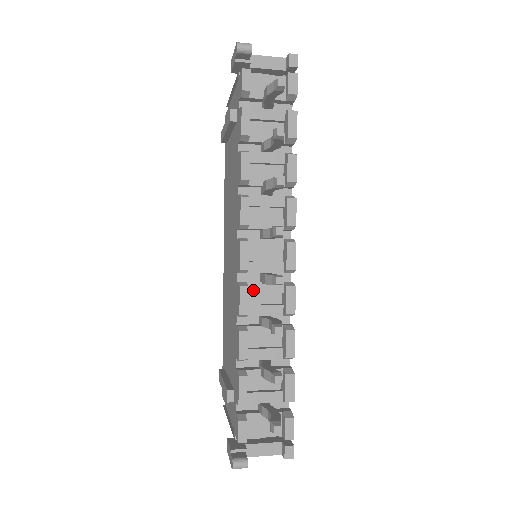
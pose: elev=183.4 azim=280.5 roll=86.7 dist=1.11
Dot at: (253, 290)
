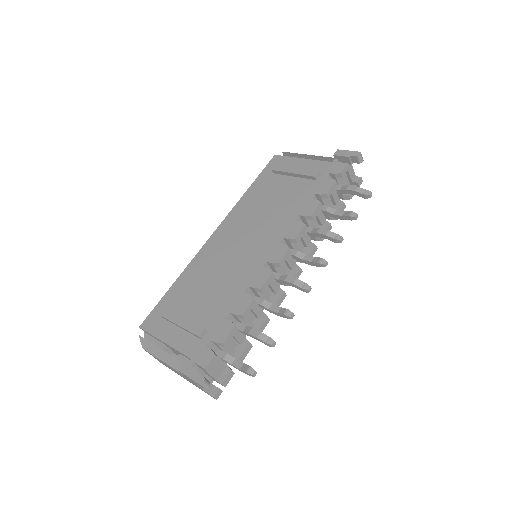
Dot at: occluded
